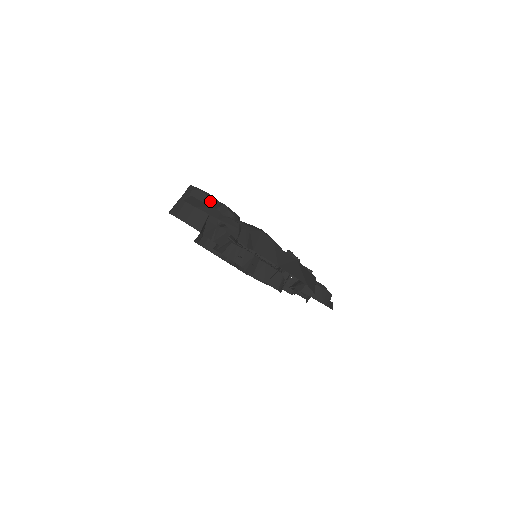
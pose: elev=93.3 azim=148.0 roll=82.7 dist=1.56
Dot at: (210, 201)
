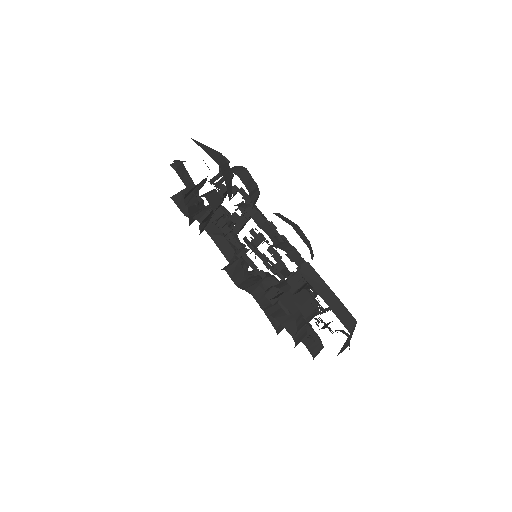
Dot at: occluded
